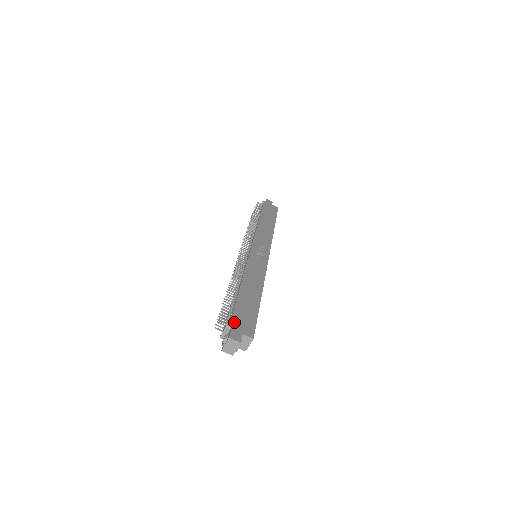
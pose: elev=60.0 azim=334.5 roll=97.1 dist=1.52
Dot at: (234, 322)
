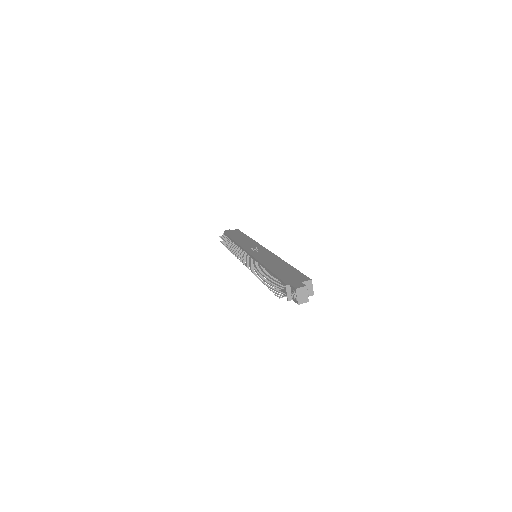
Dot at: (288, 282)
